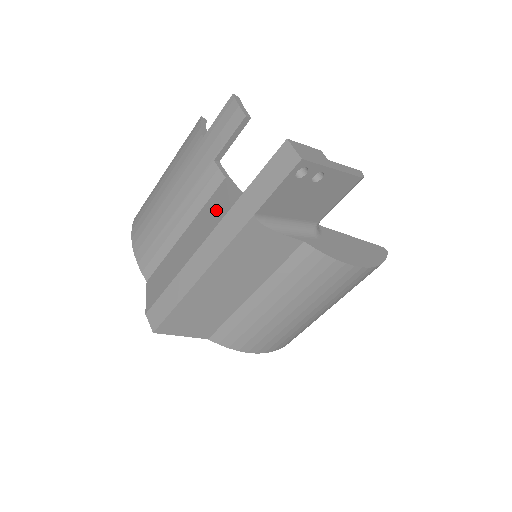
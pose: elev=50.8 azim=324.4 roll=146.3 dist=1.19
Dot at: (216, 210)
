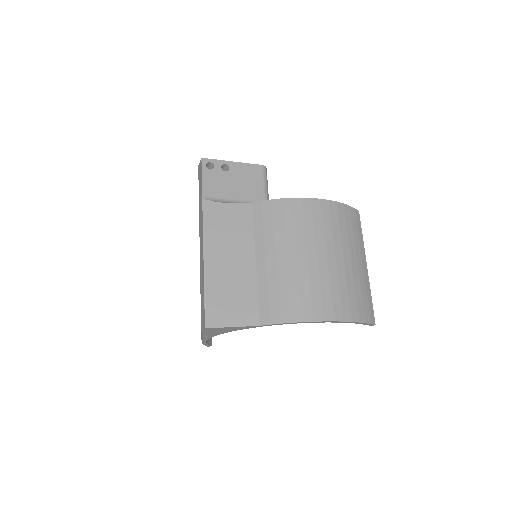
Dot at: occluded
